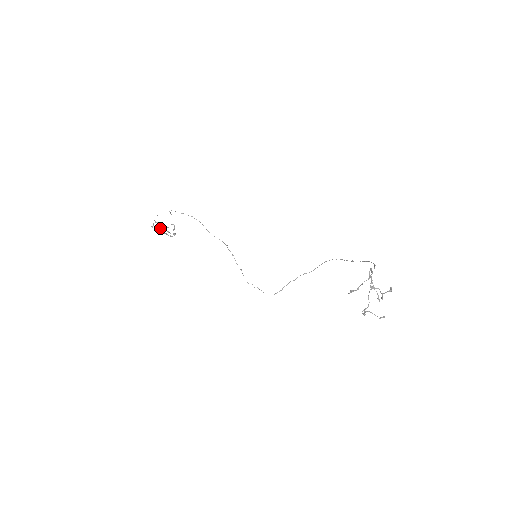
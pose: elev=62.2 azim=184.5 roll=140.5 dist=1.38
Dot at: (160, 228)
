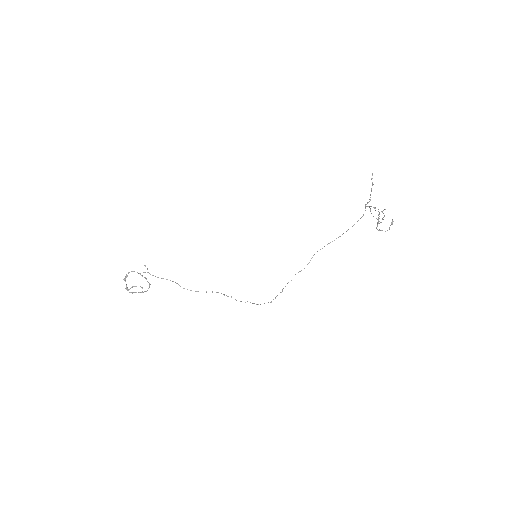
Dot at: (128, 289)
